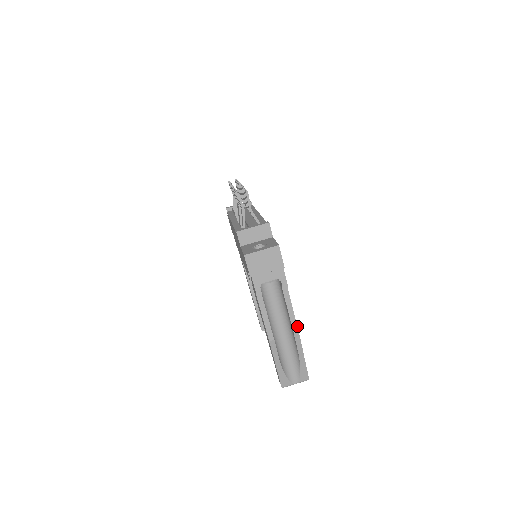
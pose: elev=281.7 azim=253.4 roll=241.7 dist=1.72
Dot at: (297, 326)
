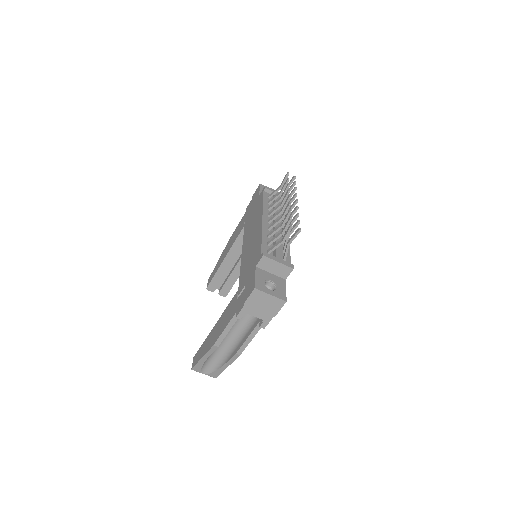
Dot at: occluded
